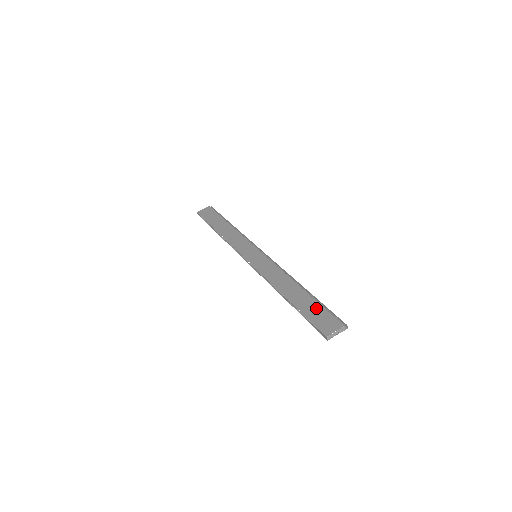
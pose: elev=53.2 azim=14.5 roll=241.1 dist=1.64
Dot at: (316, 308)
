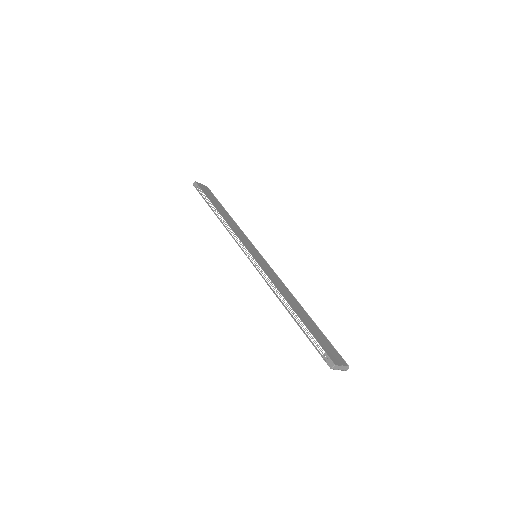
Dot at: (321, 335)
